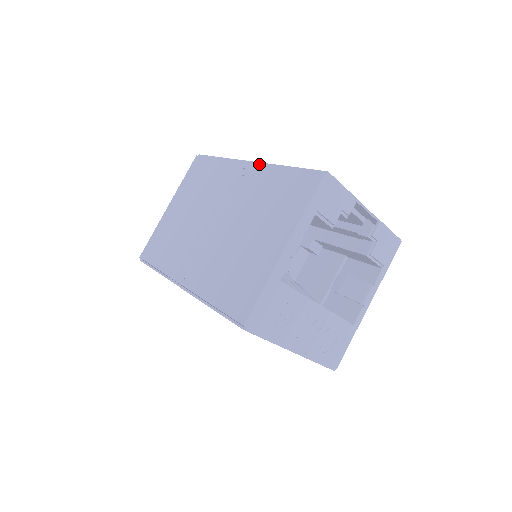
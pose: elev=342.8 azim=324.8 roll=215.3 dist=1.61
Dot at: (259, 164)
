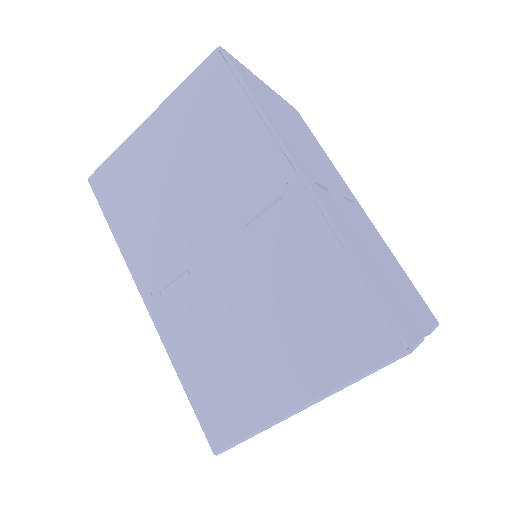
Dot at: (317, 208)
